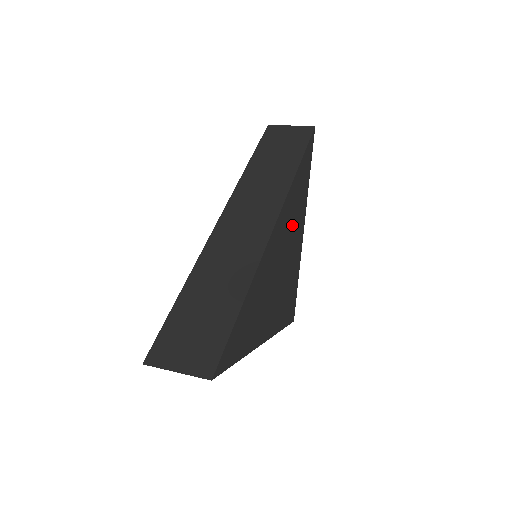
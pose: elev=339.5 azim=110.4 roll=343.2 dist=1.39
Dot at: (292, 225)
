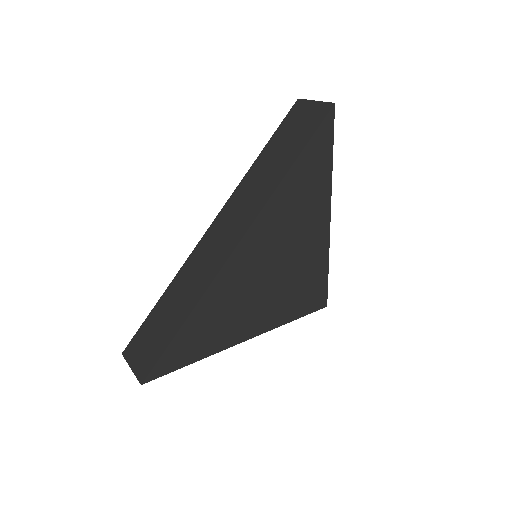
Dot at: (290, 228)
